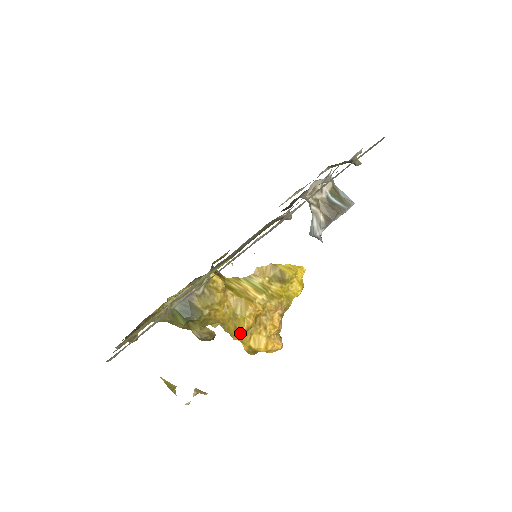
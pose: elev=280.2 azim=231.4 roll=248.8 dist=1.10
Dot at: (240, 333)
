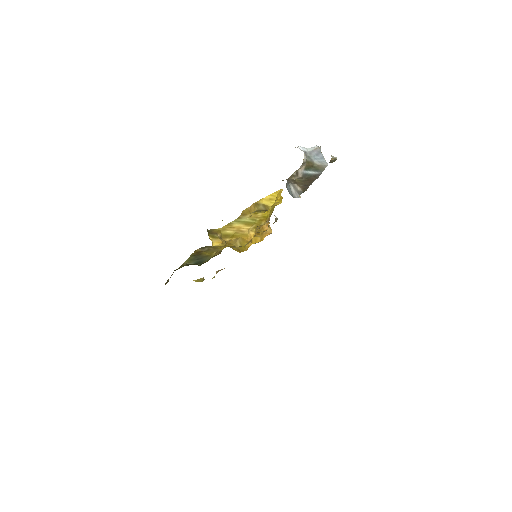
Dot at: (243, 251)
